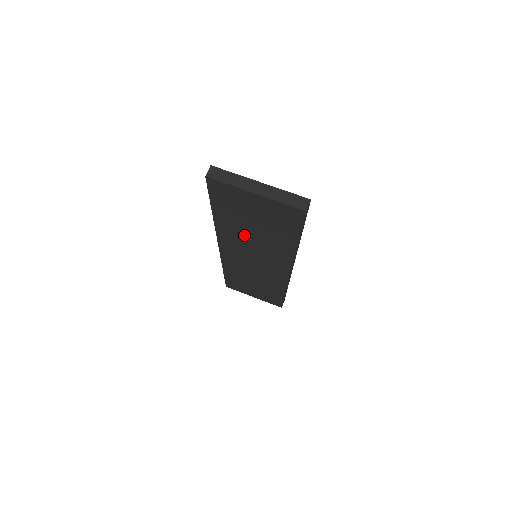
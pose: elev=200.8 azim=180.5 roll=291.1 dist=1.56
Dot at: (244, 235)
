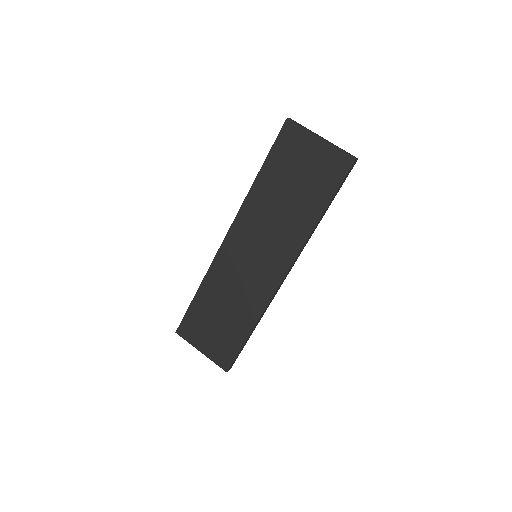
Dot at: (271, 207)
